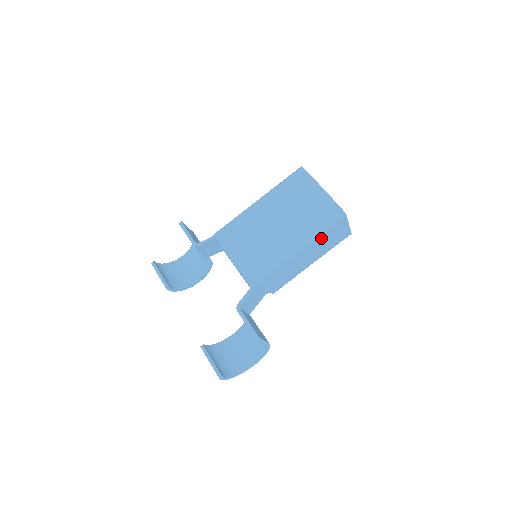
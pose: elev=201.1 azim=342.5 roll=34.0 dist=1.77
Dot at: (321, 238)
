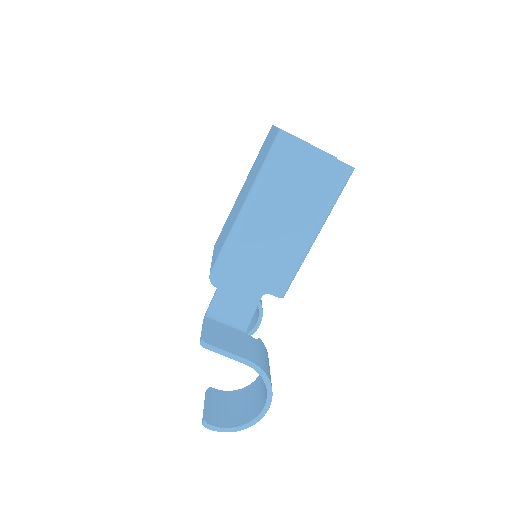
Dot at: (276, 184)
